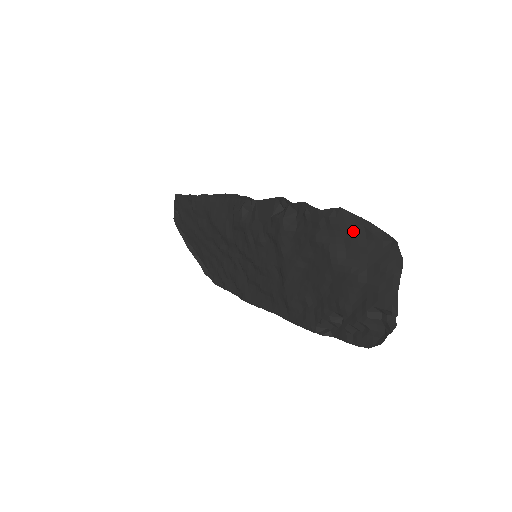
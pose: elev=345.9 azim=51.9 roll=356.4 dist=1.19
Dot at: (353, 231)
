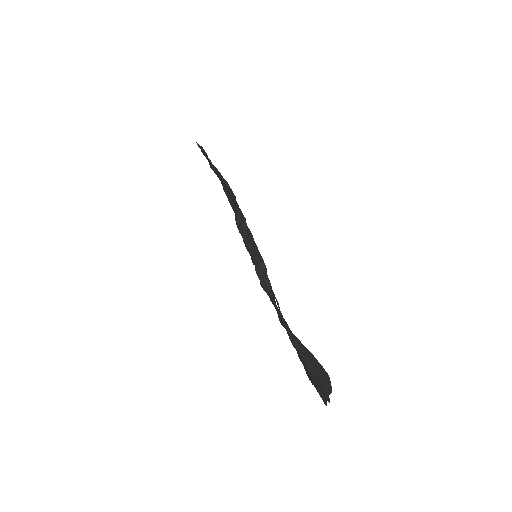
Dot at: (303, 346)
